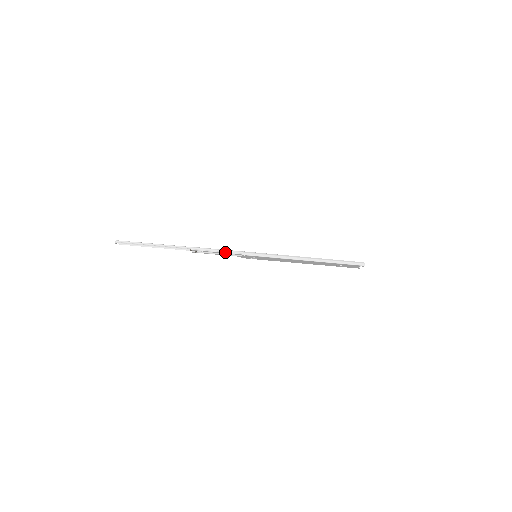
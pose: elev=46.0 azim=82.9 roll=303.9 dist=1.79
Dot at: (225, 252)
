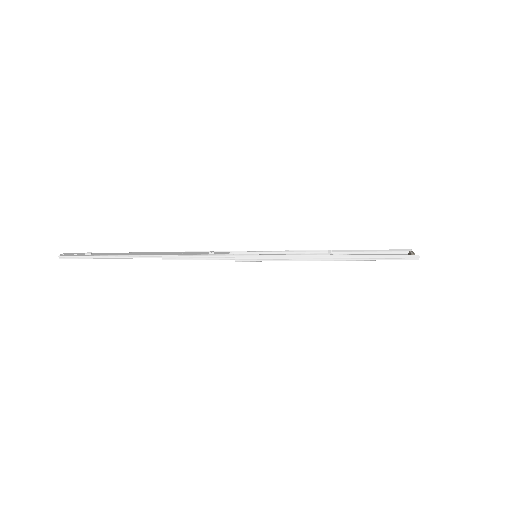
Dot at: (210, 259)
